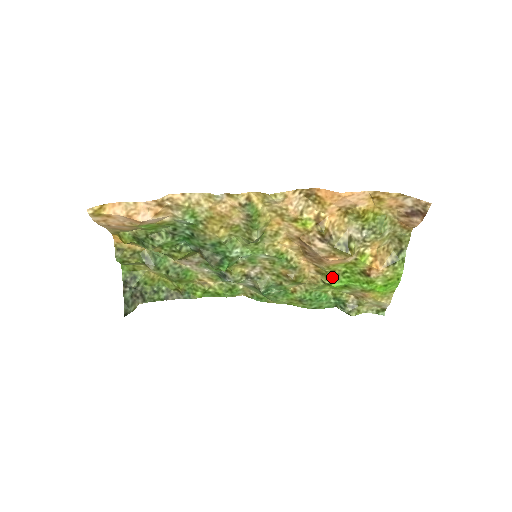
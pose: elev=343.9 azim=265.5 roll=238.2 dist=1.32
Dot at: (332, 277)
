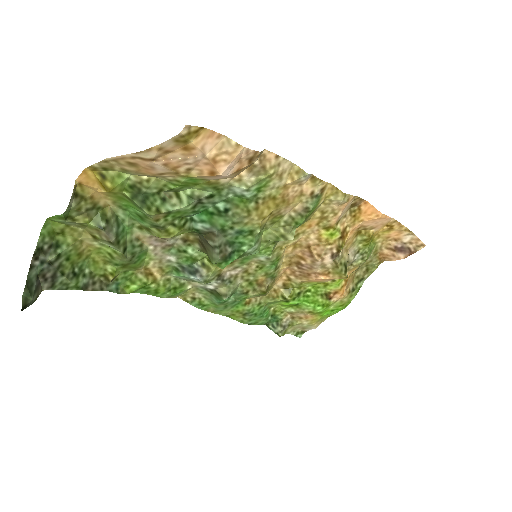
Dot at: (295, 294)
